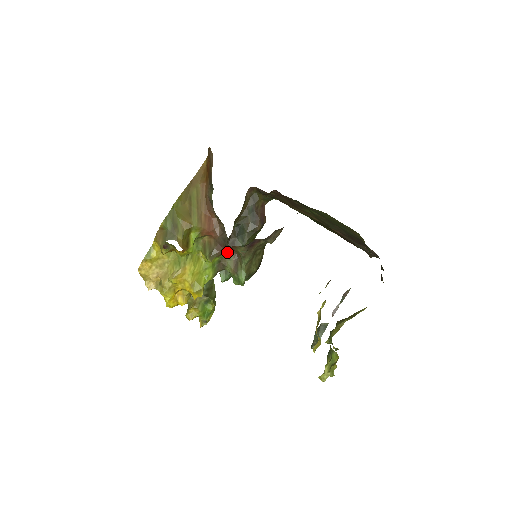
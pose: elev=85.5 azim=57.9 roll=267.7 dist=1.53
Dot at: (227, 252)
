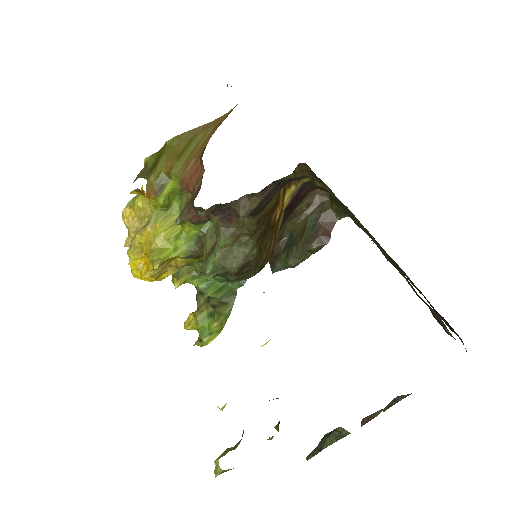
Dot at: (212, 228)
